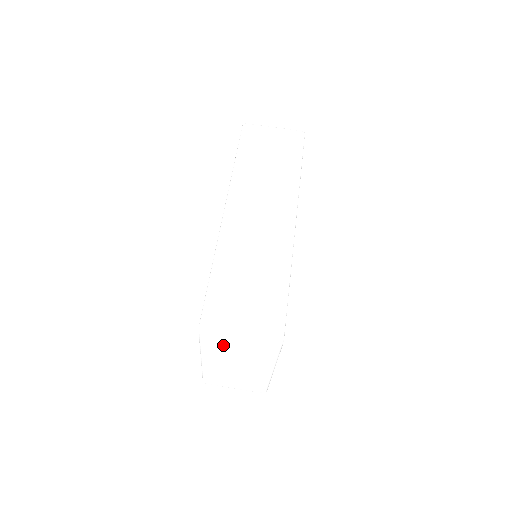
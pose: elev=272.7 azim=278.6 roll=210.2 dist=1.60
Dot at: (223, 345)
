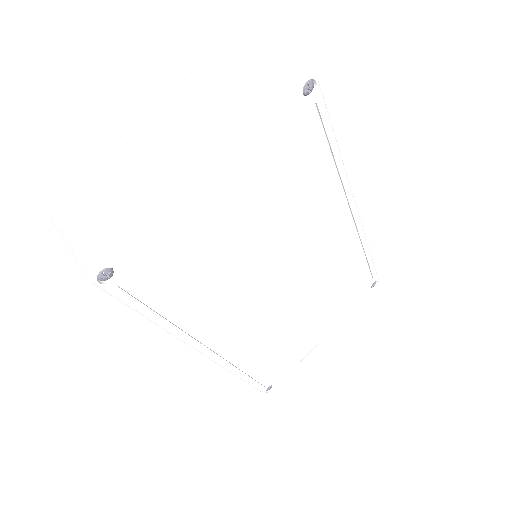
Dot at: (224, 71)
